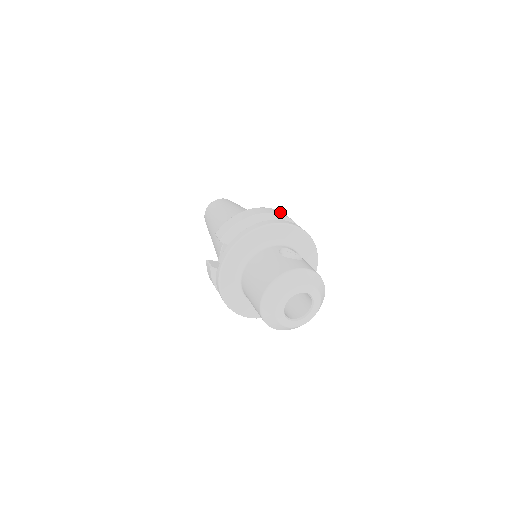
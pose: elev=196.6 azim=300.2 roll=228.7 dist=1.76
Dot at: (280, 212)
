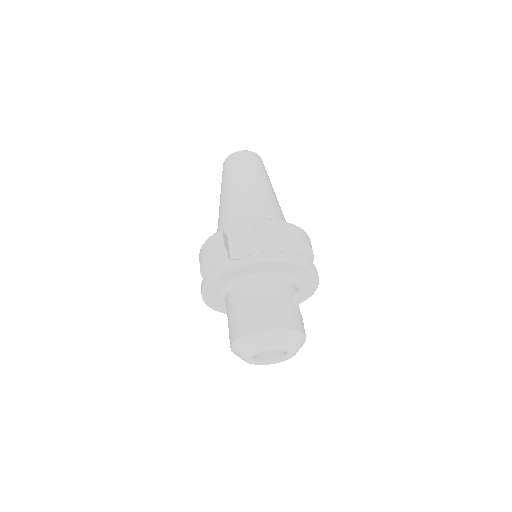
Dot at: occluded
